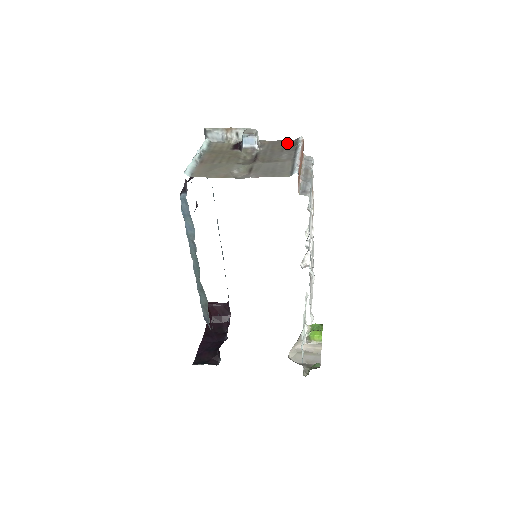
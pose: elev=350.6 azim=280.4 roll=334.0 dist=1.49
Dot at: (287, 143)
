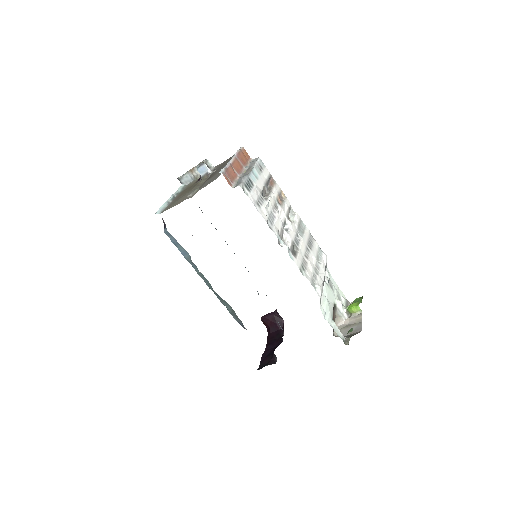
Dot at: occluded
